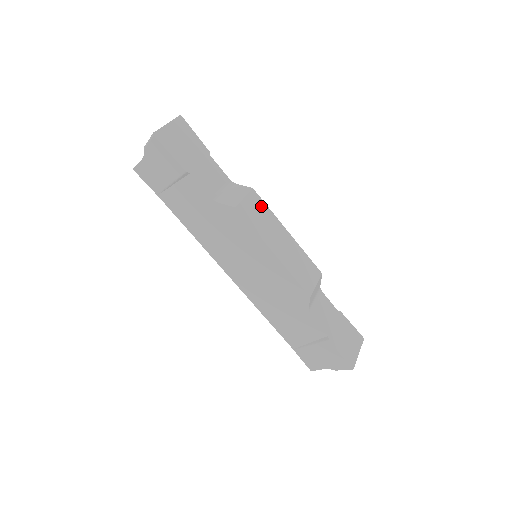
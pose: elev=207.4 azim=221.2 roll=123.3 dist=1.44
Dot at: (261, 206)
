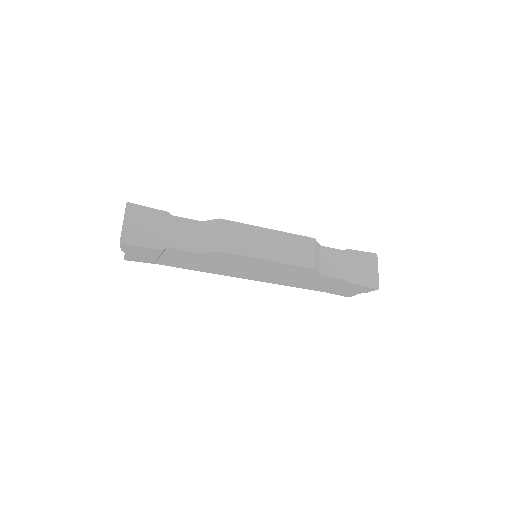
Dot at: (235, 228)
